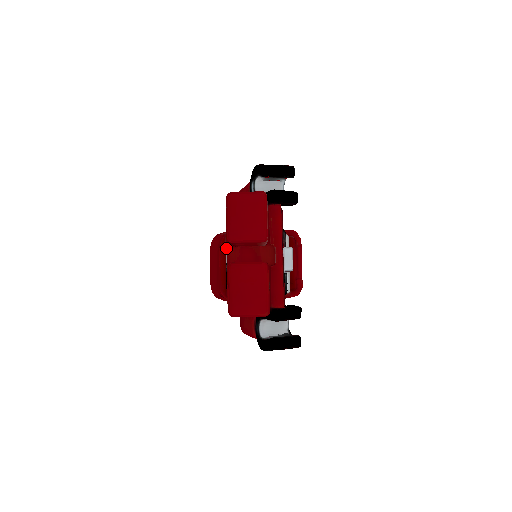
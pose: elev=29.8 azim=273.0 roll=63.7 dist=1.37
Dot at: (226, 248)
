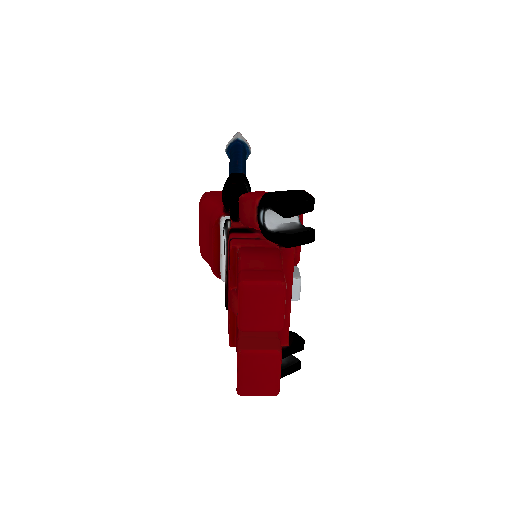
Dot at: (229, 289)
